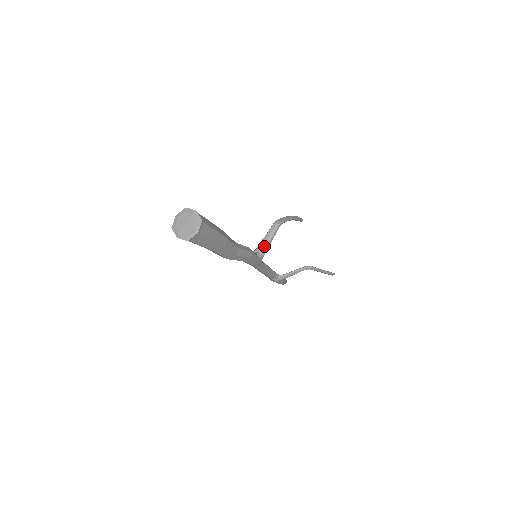
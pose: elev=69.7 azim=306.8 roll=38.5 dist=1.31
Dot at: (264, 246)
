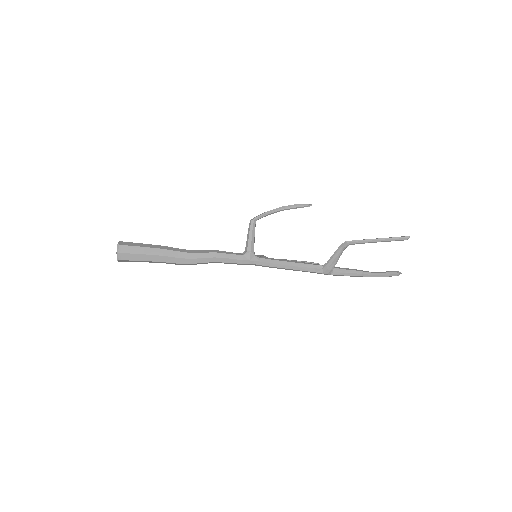
Dot at: (247, 244)
